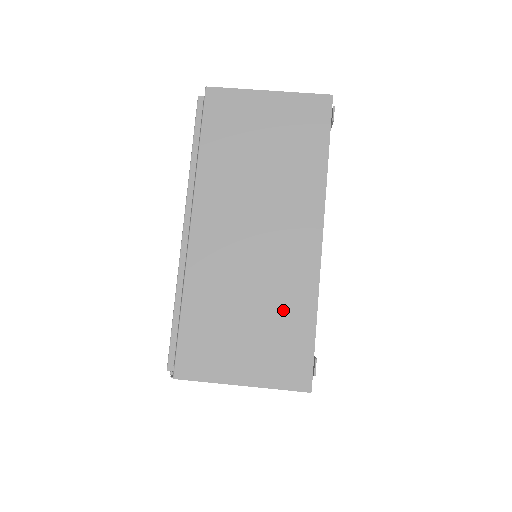
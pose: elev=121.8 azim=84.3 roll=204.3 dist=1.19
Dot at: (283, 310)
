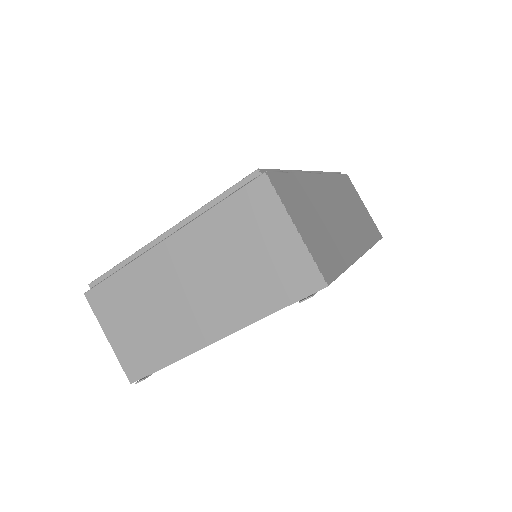
Dot at: (159, 340)
